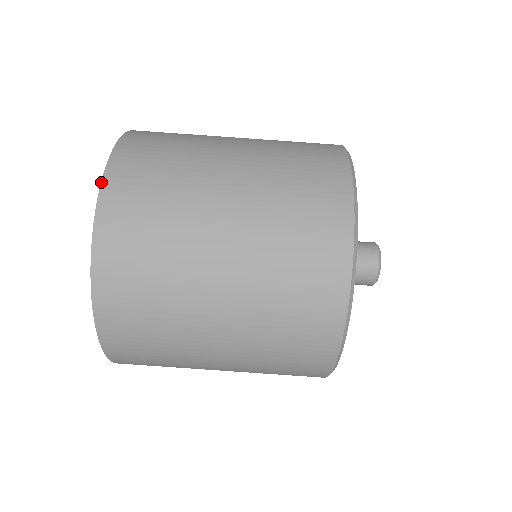
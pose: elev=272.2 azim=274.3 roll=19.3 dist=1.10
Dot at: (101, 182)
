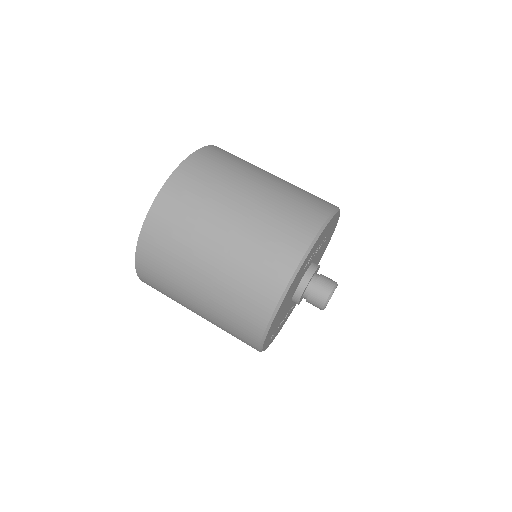
Dot at: (211, 145)
